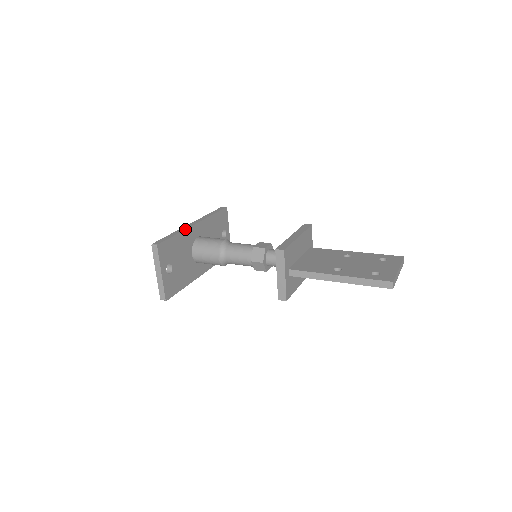
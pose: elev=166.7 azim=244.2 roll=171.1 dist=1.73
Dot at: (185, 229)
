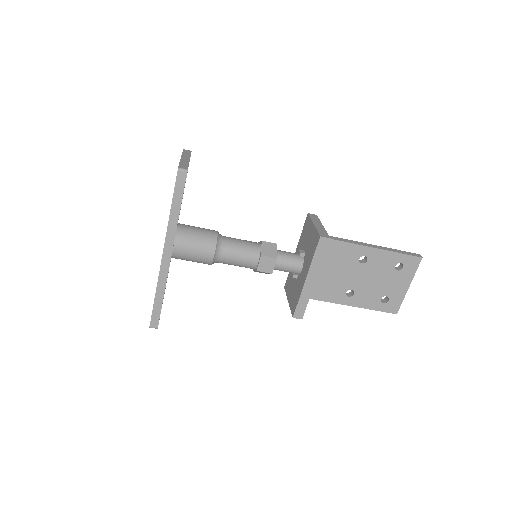
Dot at: occluded
